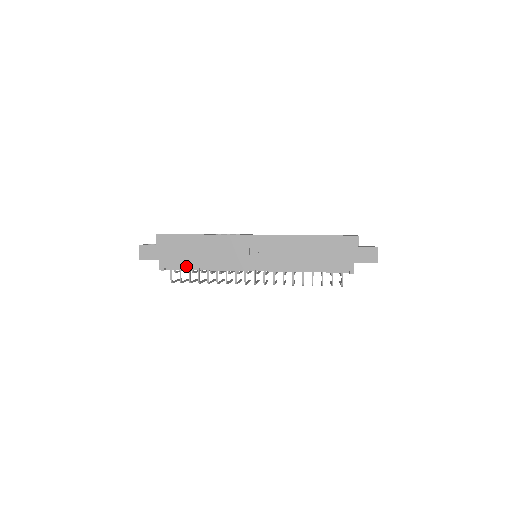
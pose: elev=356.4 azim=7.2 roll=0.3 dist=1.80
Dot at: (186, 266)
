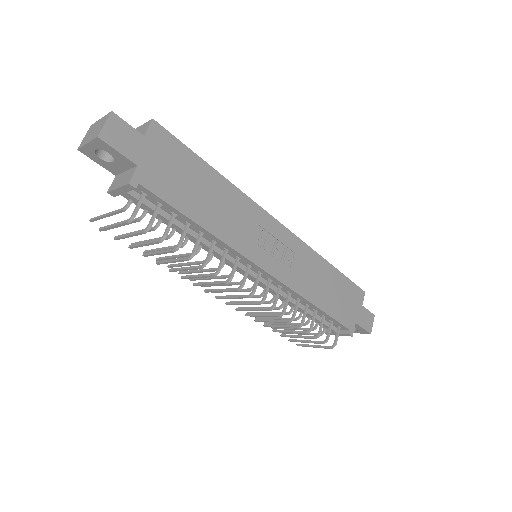
Dot at: (178, 207)
